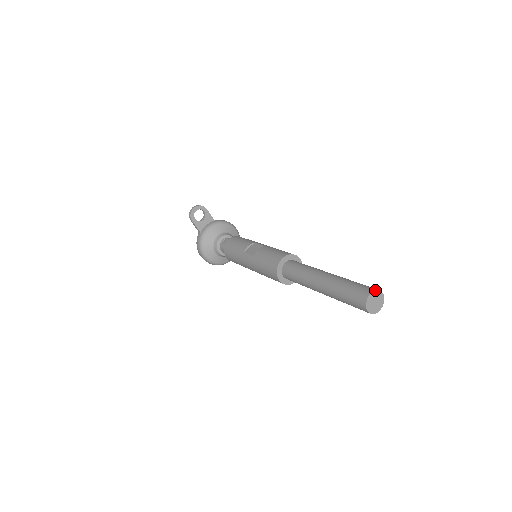
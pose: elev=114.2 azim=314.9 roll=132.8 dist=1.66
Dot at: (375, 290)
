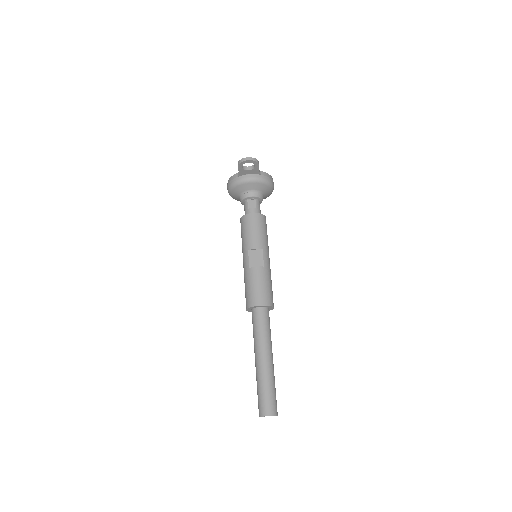
Dot at: occluded
